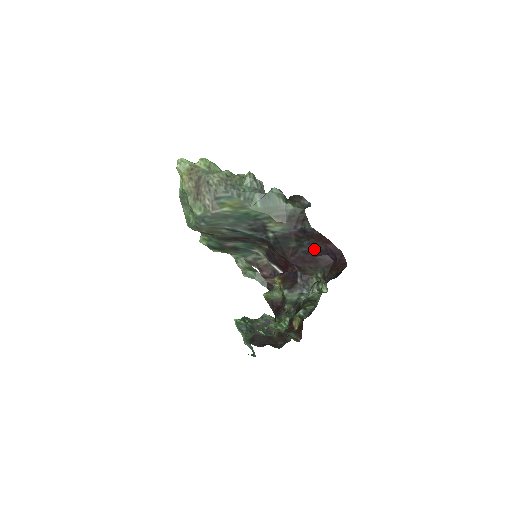
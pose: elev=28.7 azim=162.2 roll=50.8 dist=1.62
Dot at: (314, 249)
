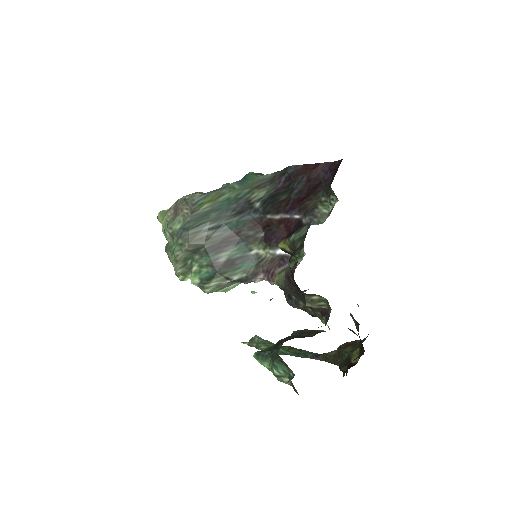
Dot at: (306, 183)
